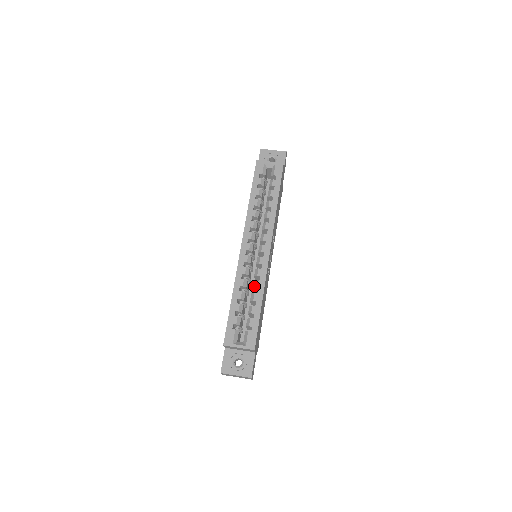
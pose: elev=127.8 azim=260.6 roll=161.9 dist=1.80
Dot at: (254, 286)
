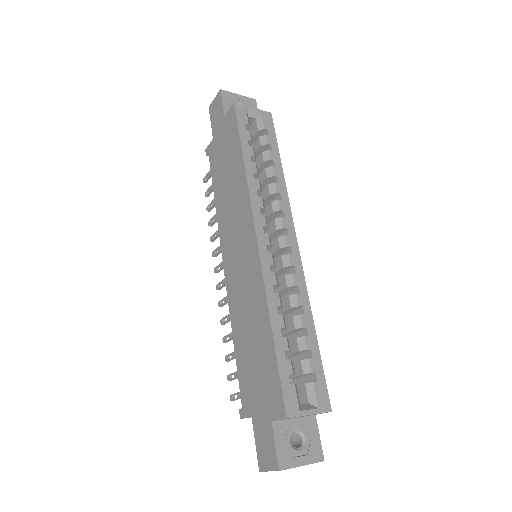
Dot at: (295, 303)
